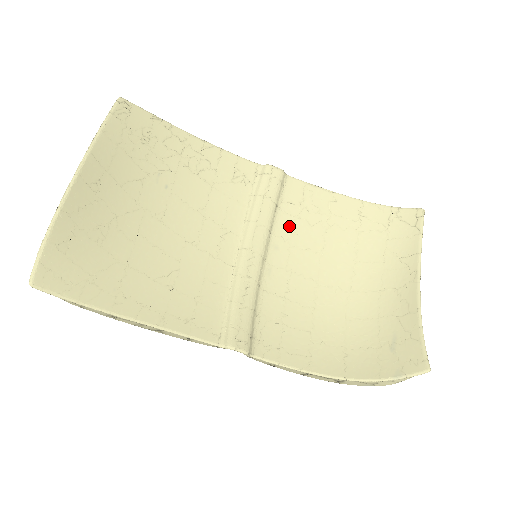
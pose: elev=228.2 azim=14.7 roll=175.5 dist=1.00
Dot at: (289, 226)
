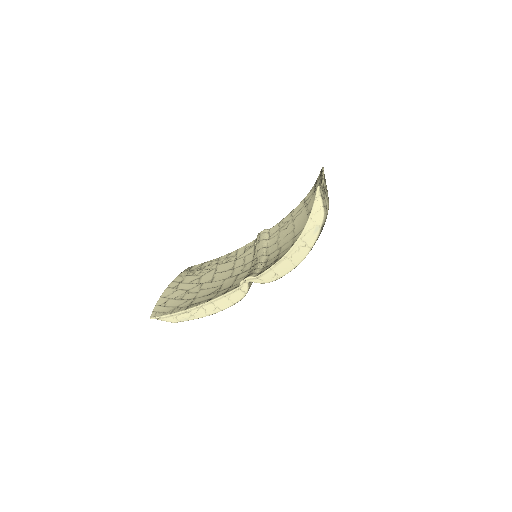
Dot at: (276, 239)
